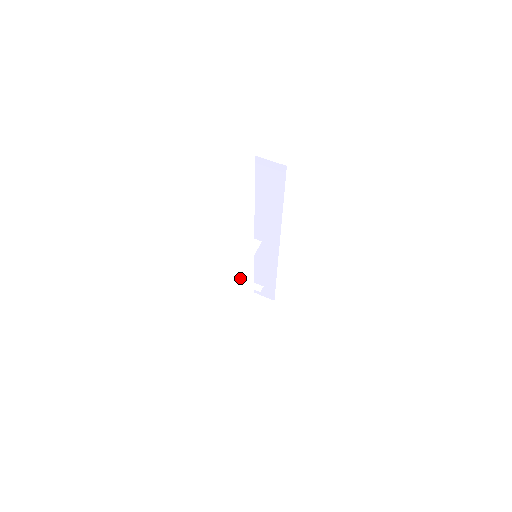
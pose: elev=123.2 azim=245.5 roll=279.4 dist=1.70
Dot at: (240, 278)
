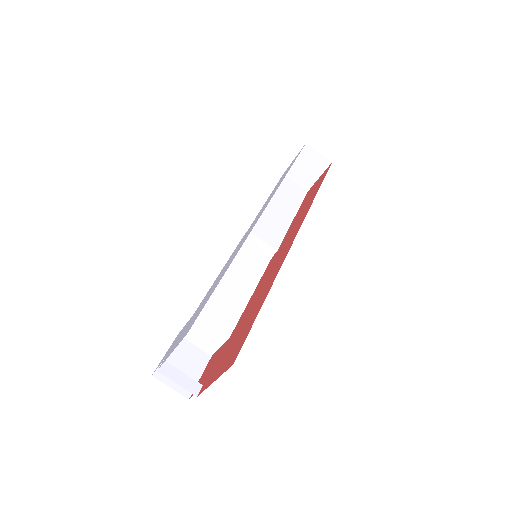
Dot at: occluded
